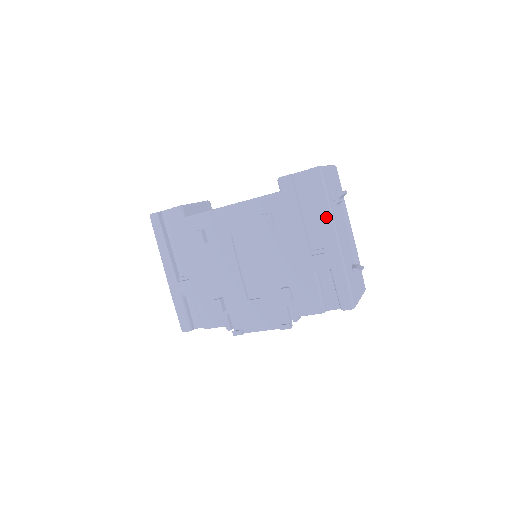
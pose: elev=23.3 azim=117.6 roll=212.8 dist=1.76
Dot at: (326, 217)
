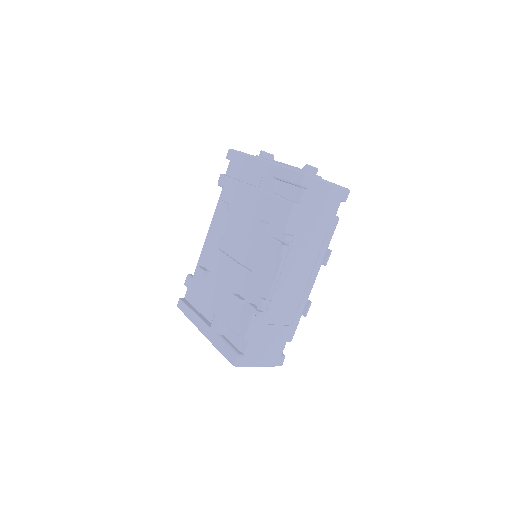
Dot at: (249, 160)
